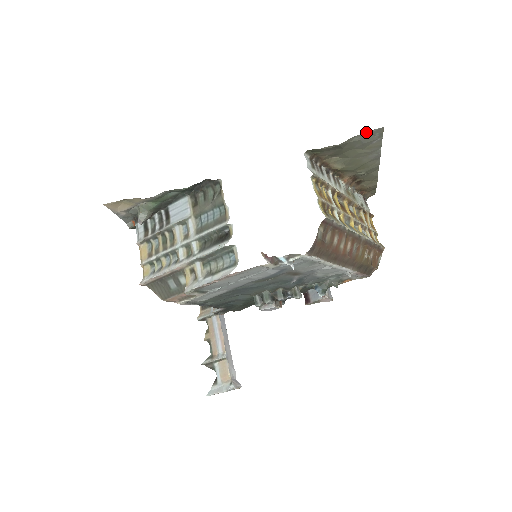
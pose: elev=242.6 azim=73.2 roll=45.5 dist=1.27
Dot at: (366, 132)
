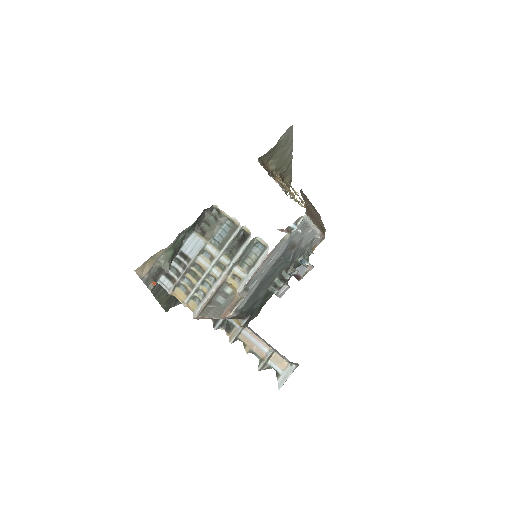
Dot at: occluded
